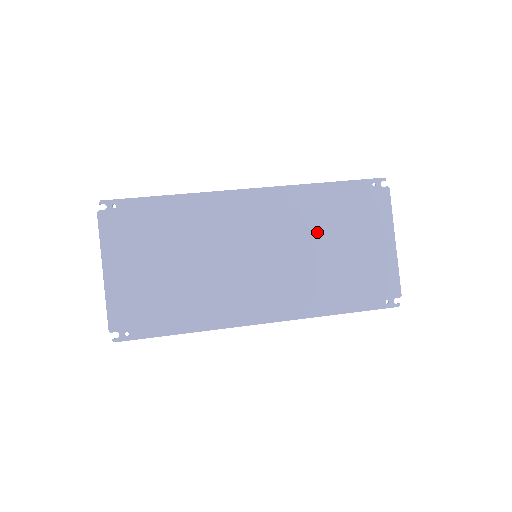
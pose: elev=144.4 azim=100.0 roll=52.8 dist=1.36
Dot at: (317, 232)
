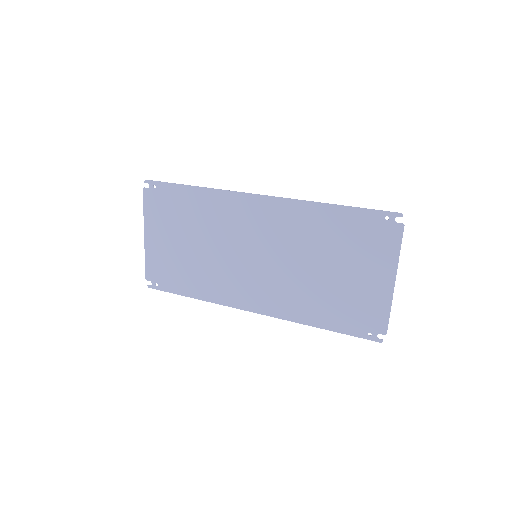
Dot at: (315, 250)
